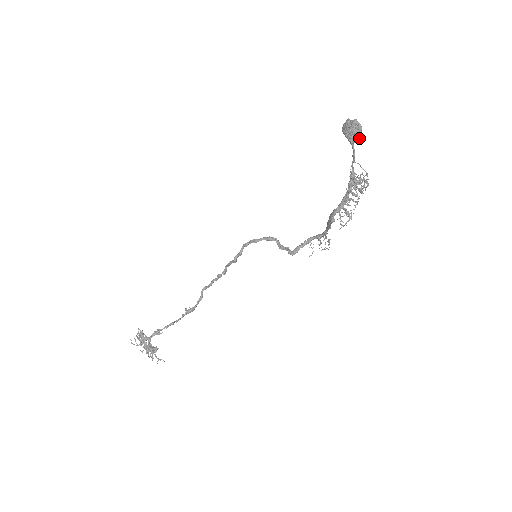
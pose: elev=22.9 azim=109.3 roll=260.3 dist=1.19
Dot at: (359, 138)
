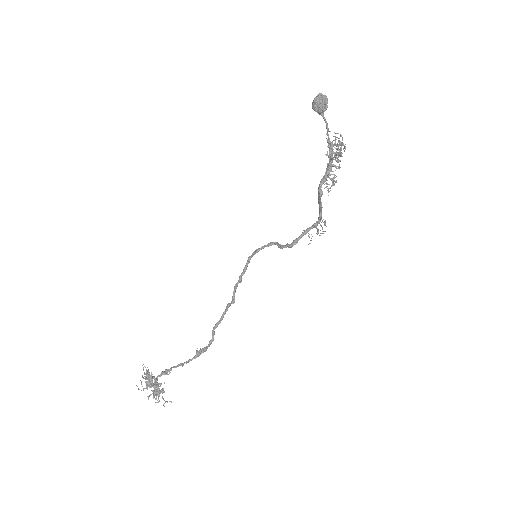
Dot at: (326, 106)
